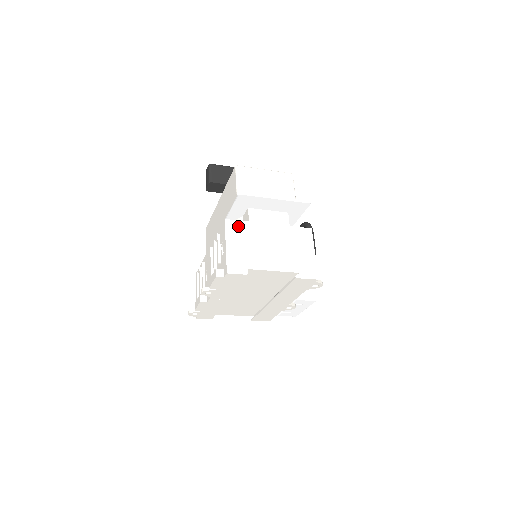
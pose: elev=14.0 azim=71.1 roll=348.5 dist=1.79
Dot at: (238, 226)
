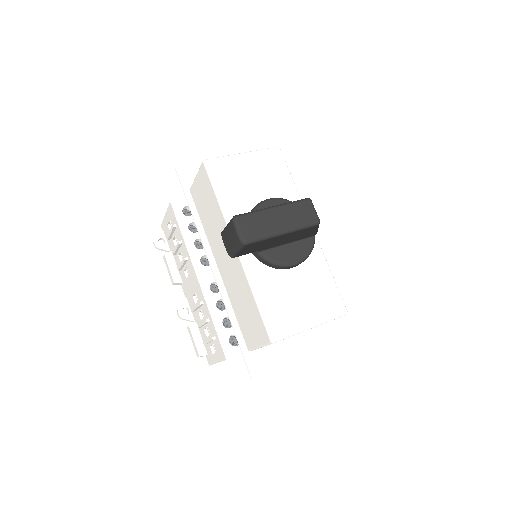
Dot at: occluded
